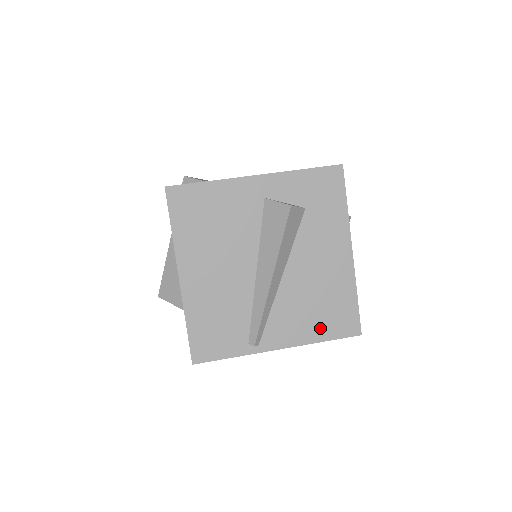
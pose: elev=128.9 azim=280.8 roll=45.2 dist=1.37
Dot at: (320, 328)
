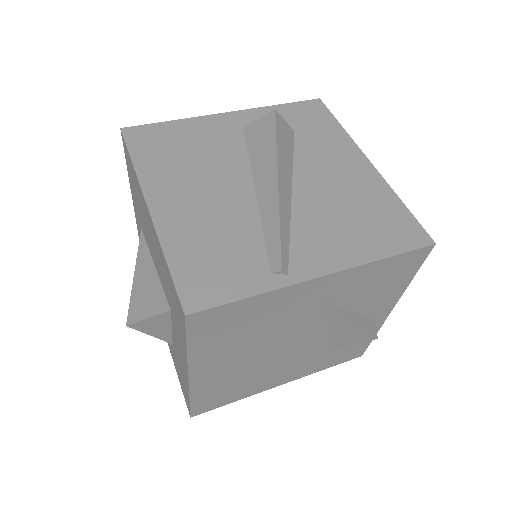
Dot at: (371, 242)
